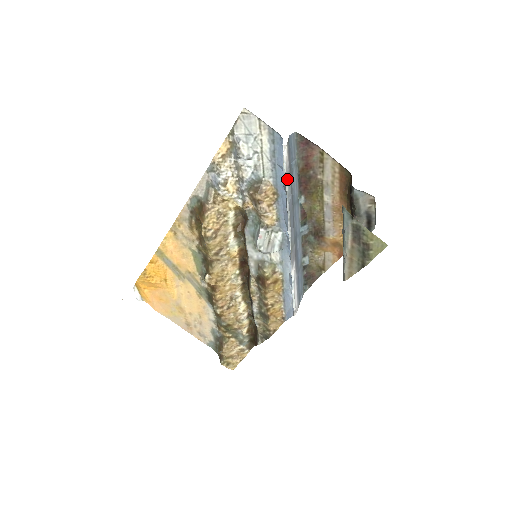
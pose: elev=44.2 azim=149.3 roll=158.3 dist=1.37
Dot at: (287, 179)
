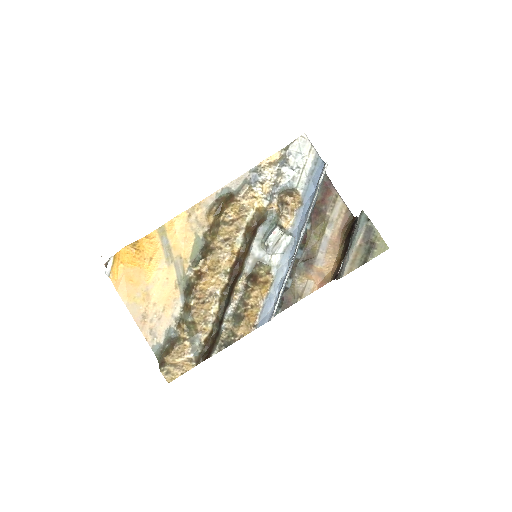
Dot at: (318, 190)
